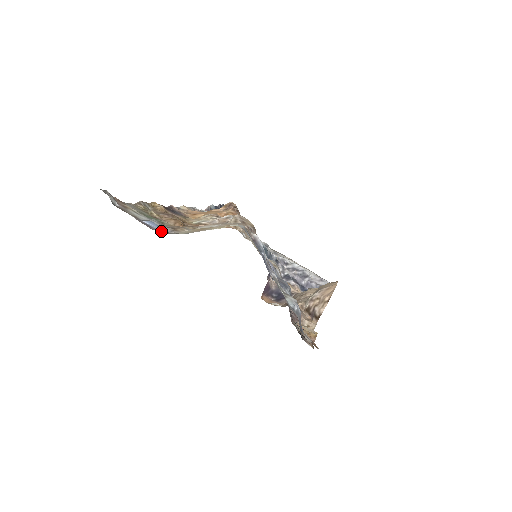
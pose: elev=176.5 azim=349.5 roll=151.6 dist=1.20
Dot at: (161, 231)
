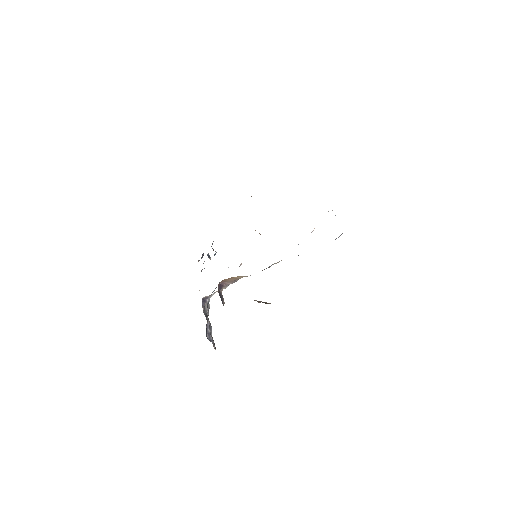
Dot at: occluded
